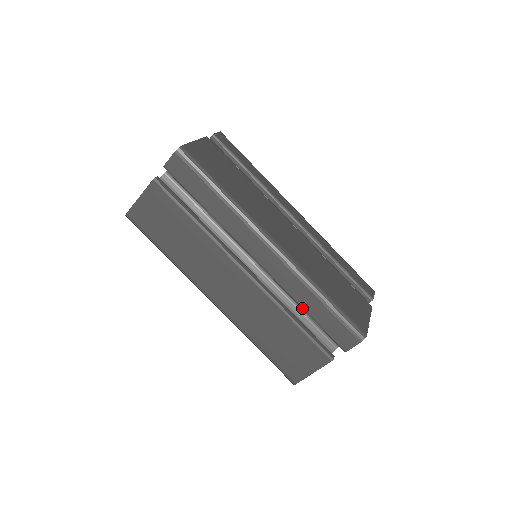
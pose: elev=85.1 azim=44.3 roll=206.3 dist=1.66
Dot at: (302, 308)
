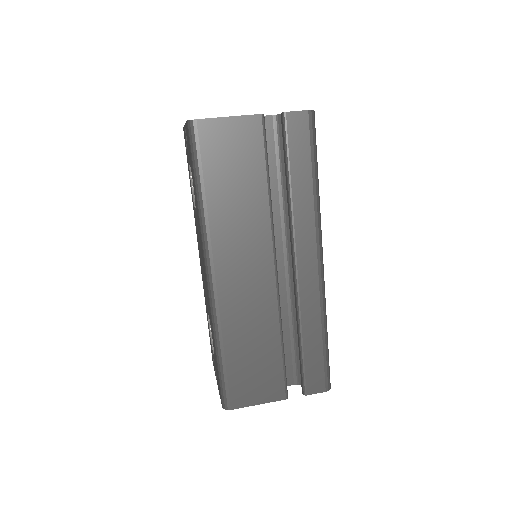
Dot at: (301, 334)
